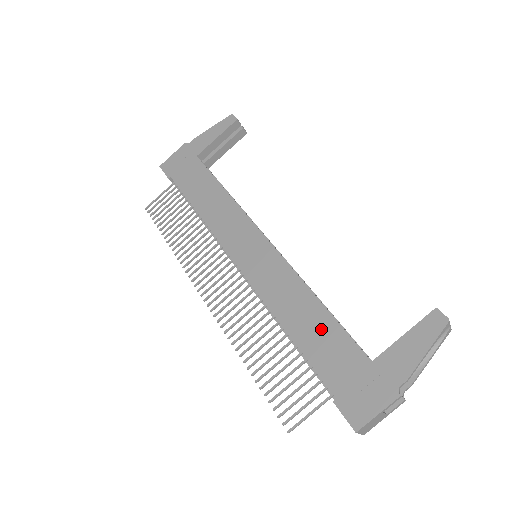
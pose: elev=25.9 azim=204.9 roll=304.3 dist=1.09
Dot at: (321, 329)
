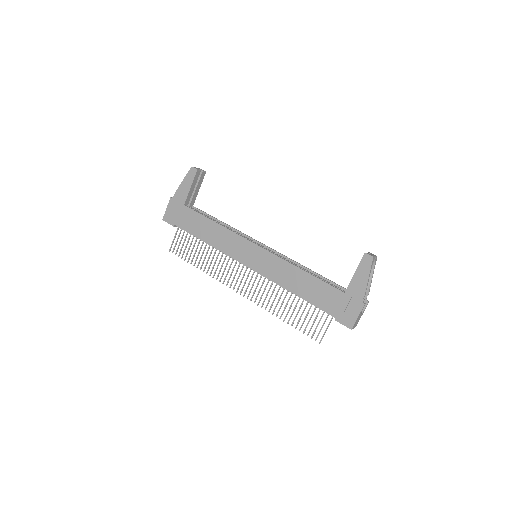
Dot at: (312, 286)
